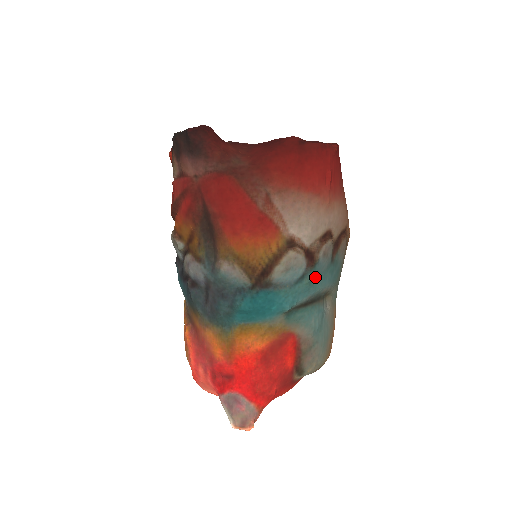
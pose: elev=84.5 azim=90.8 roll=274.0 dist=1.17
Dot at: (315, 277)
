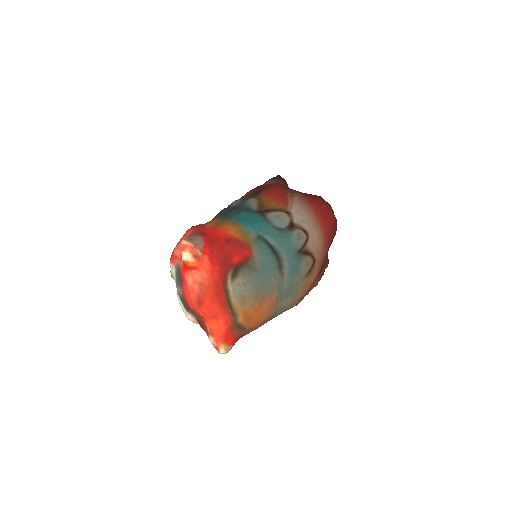
Dot at: (286, 238)
